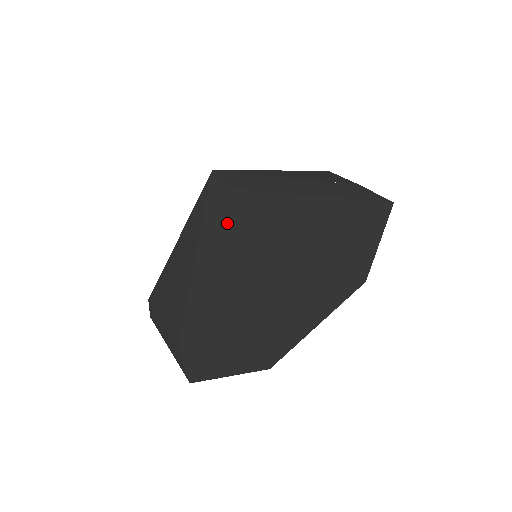
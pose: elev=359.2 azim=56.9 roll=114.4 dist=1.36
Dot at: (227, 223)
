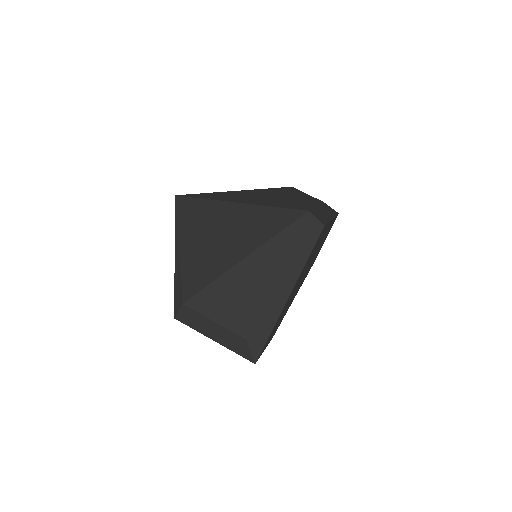
Dot at: (313, 248)
